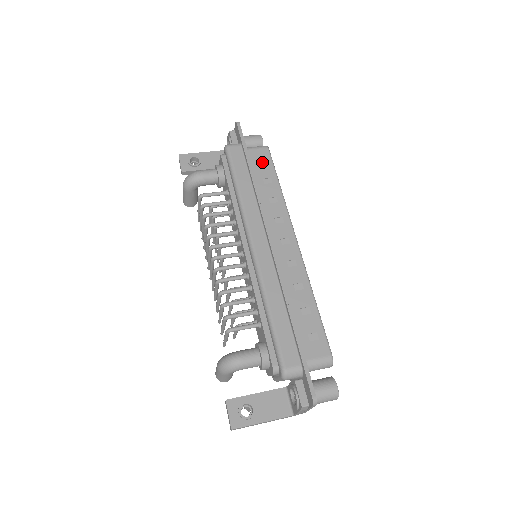
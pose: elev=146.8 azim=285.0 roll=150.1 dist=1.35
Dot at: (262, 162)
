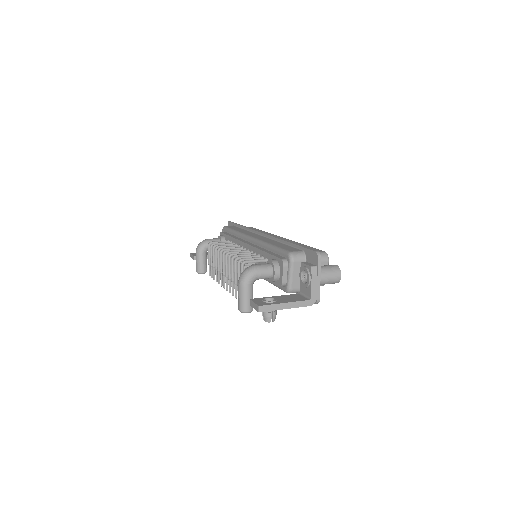
Dot at: occluded
